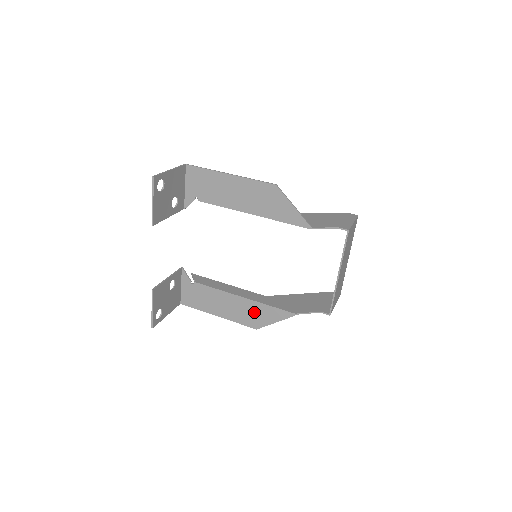
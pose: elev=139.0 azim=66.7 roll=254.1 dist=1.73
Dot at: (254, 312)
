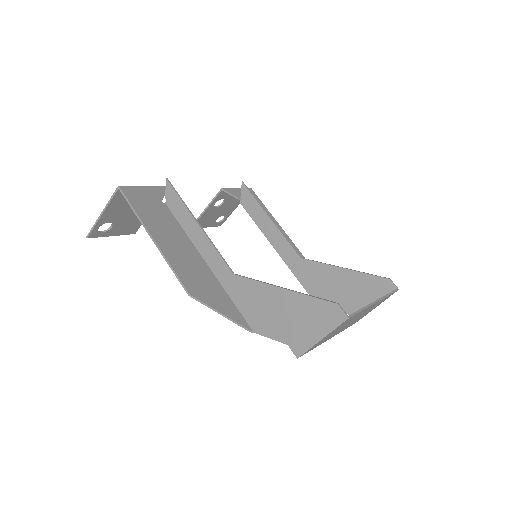
Dot at: occluded
